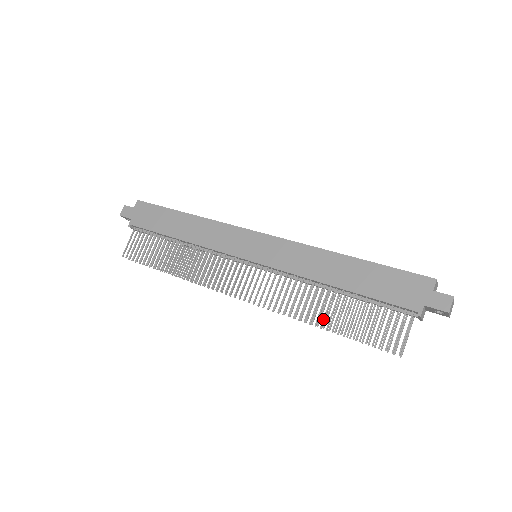
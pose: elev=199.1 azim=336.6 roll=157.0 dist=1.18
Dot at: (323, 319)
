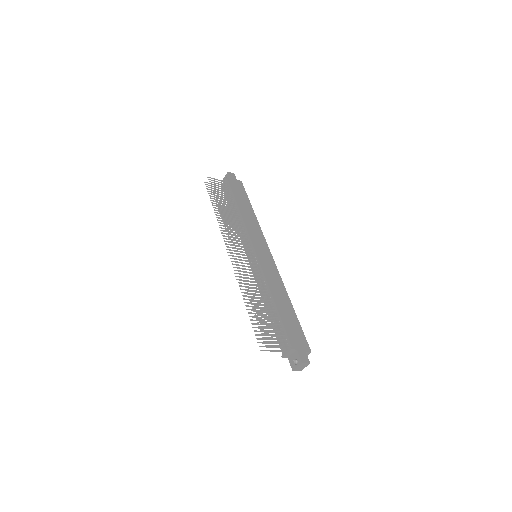
Dot at: (250, 302)
